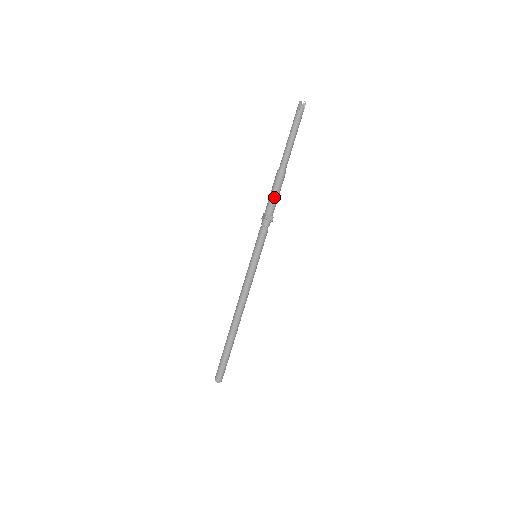
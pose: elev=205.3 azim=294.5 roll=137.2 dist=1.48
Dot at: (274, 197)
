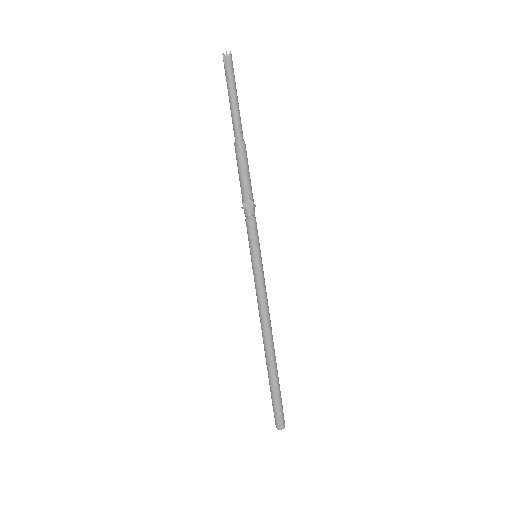
Dot at: (242, 177)
